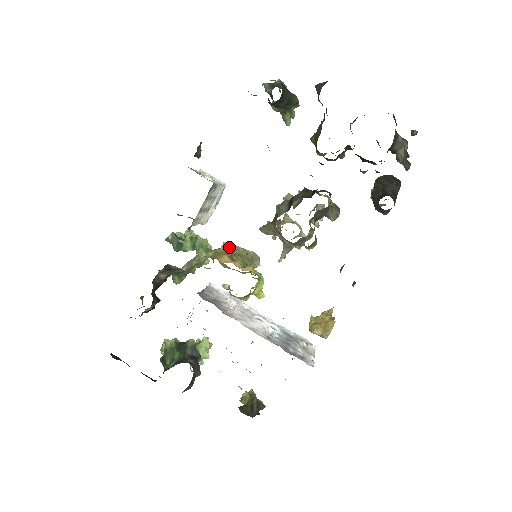
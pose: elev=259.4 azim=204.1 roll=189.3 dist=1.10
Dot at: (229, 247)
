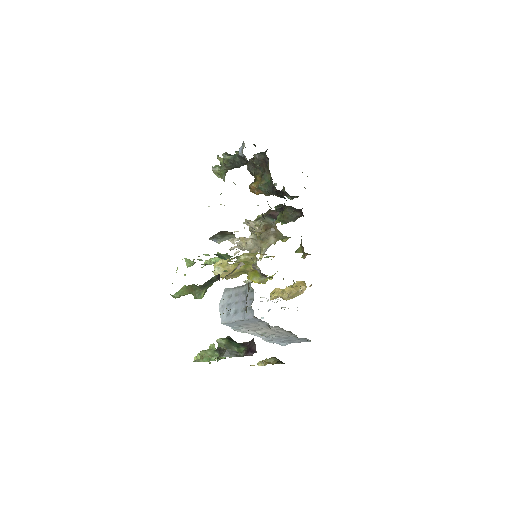
Dot at: occluded
